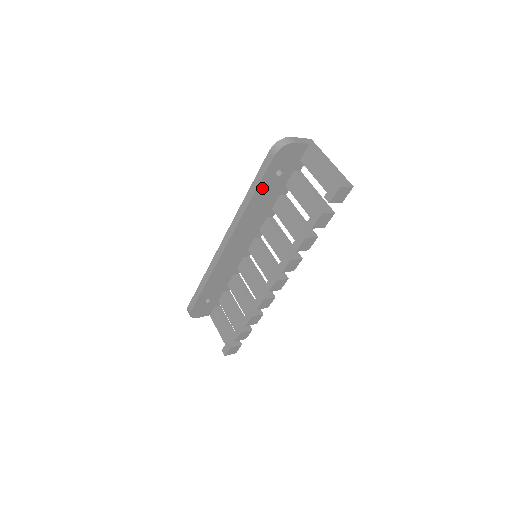
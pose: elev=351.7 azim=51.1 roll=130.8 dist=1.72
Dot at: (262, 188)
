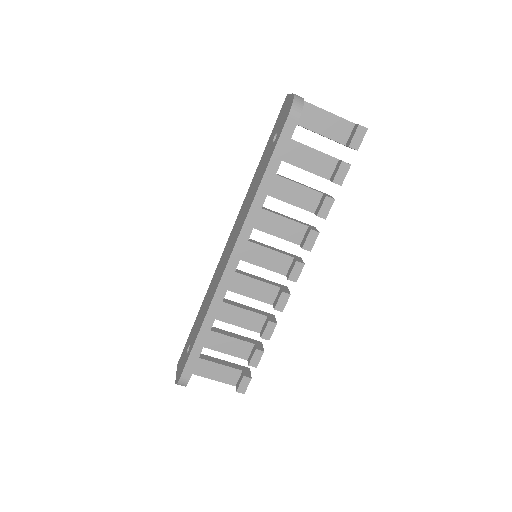
Dot at: occluded
